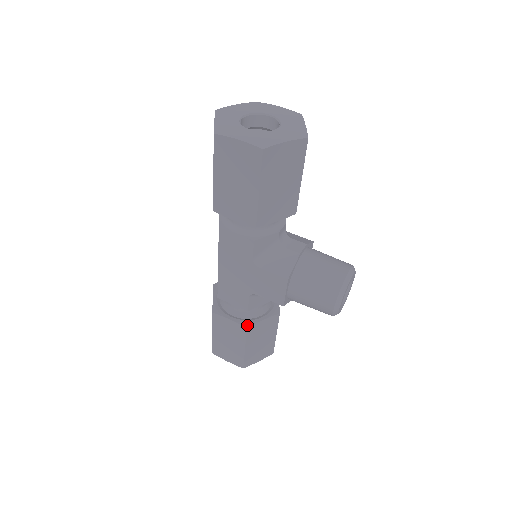
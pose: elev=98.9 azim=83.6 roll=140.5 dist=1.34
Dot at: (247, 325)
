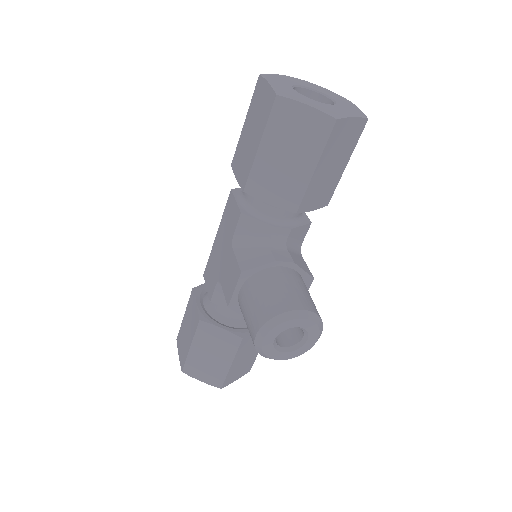
Dot at: (203, 318)
